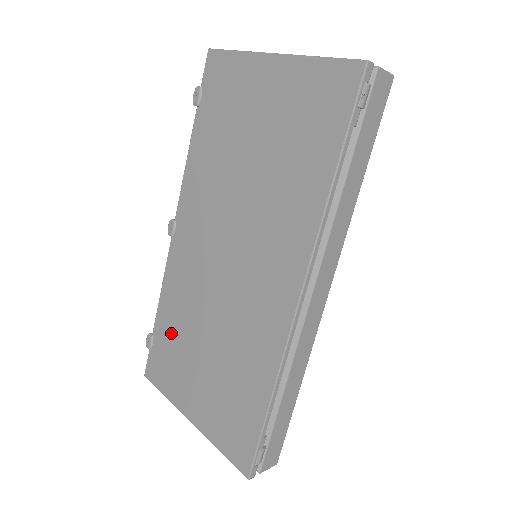
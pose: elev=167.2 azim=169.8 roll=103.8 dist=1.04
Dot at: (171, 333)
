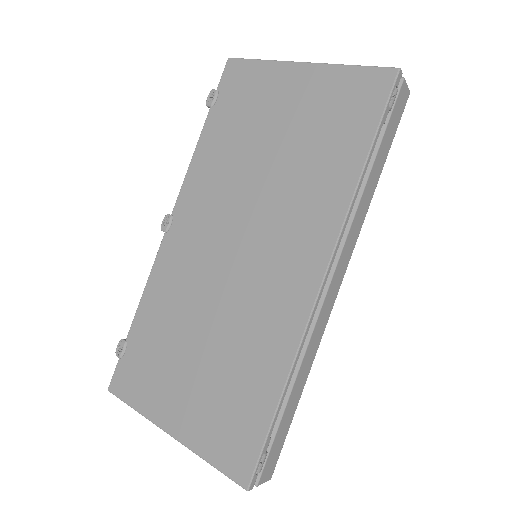
Dot at: (153, 335)
